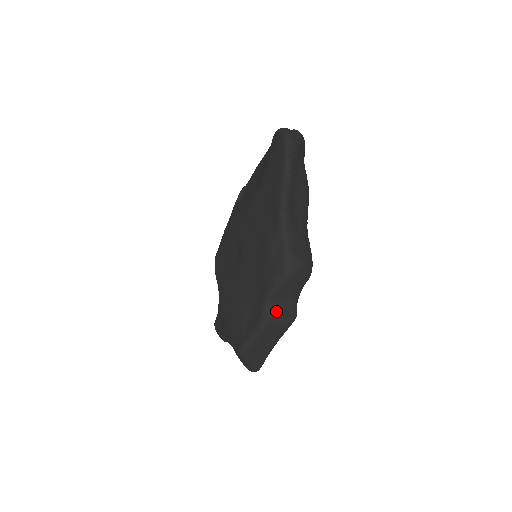
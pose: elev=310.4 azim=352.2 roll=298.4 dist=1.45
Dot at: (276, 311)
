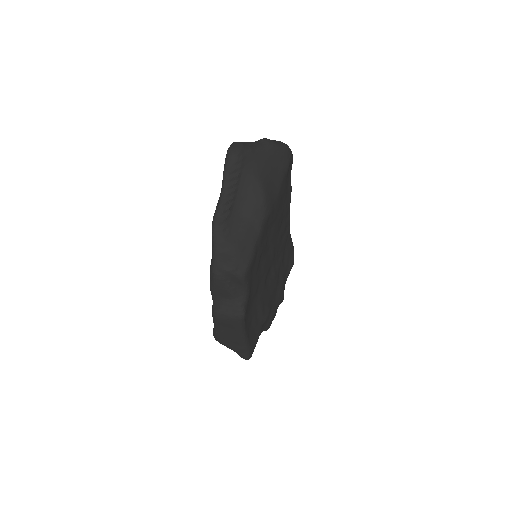
Dot at: (220, 307)
